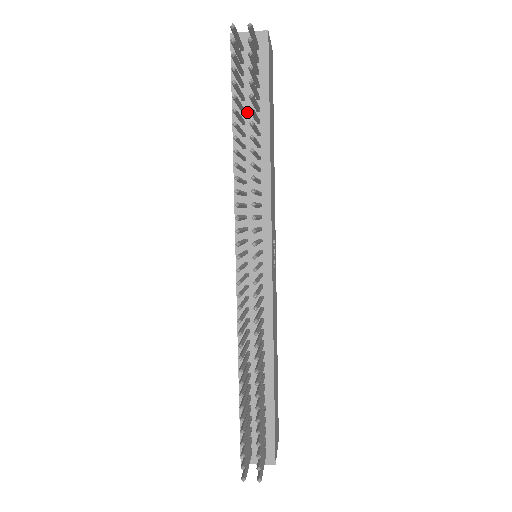
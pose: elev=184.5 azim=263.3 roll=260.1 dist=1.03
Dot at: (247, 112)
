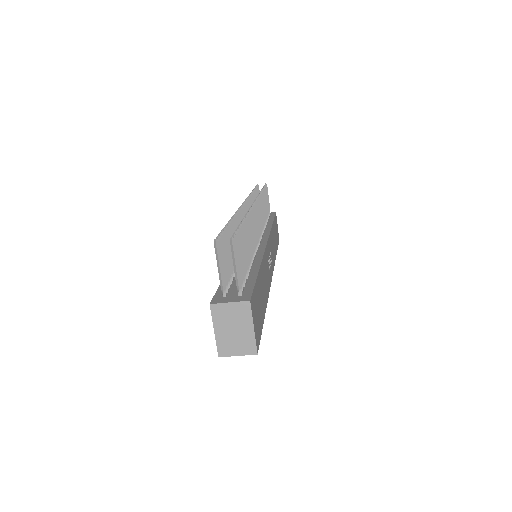
Dot at: occluded
